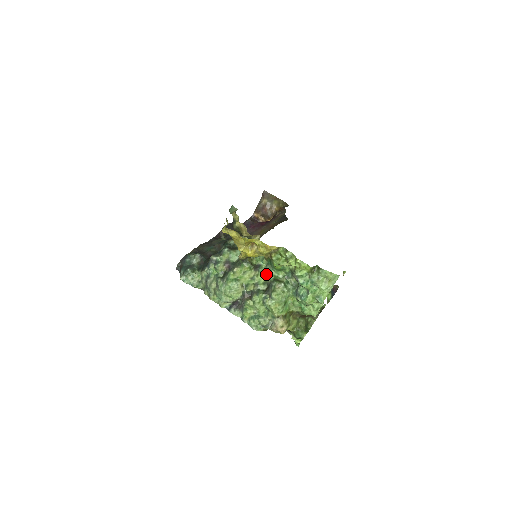
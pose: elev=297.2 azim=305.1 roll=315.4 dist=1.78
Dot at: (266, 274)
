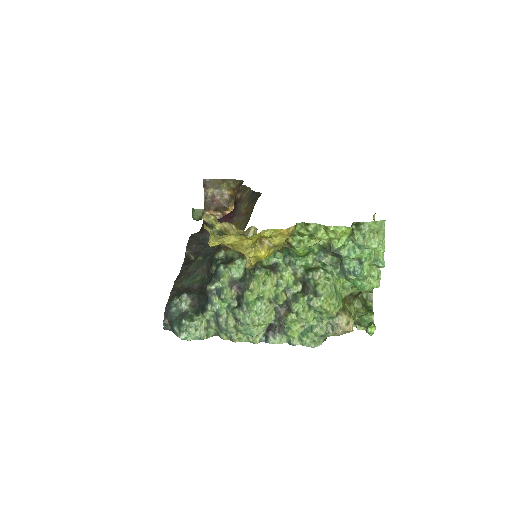
Dot at: (291, 270)
